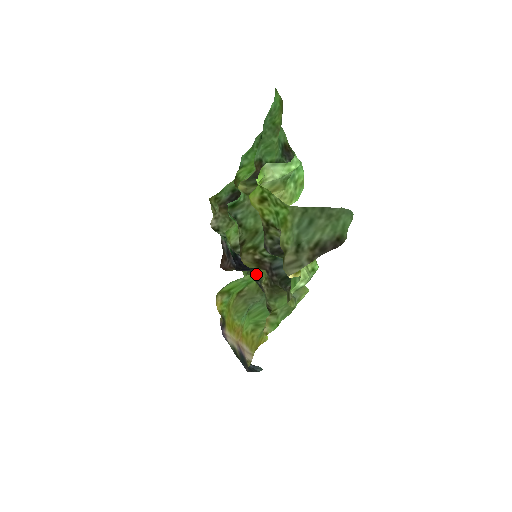
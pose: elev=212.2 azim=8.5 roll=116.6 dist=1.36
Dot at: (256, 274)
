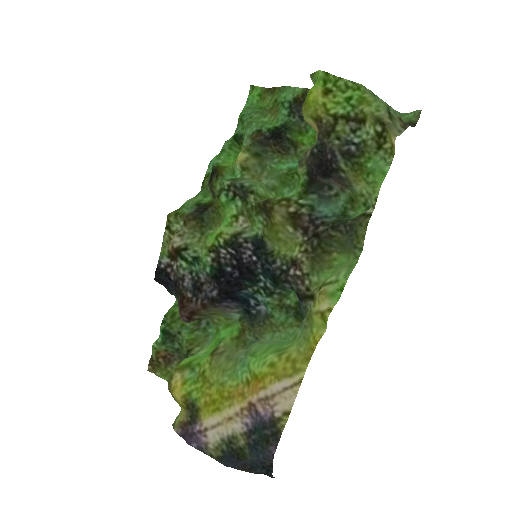
Dot at: (275, 260)
